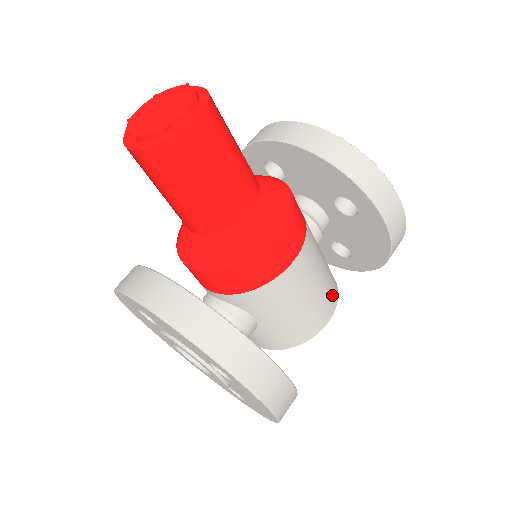
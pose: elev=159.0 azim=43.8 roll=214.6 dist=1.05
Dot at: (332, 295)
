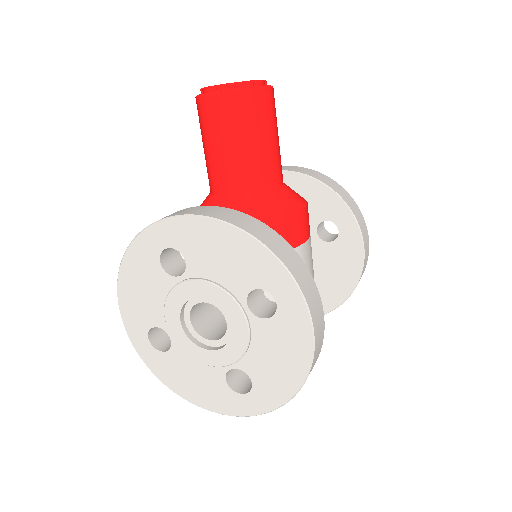
Dot at: occluded
